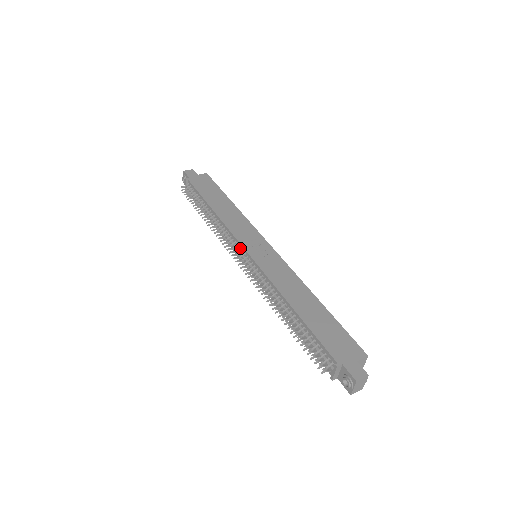
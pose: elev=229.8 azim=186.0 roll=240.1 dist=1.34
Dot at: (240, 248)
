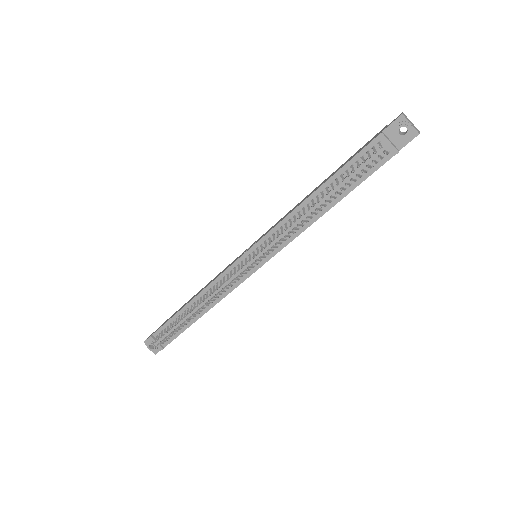
Dot at: (238, 265)
